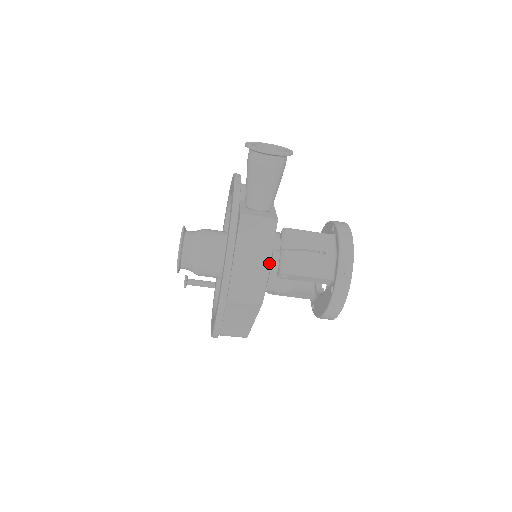
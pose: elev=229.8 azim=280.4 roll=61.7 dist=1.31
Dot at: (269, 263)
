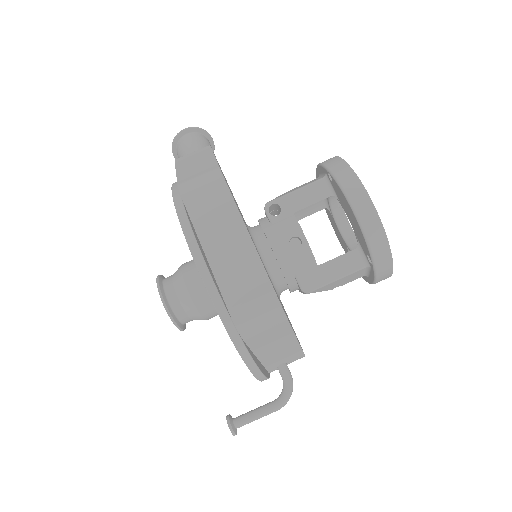
Dot at: (214, 158)
